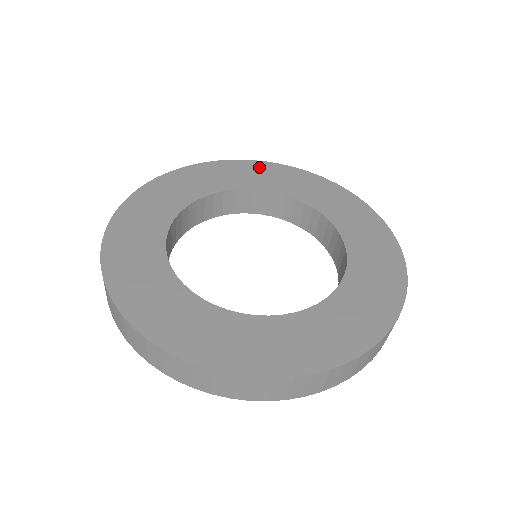
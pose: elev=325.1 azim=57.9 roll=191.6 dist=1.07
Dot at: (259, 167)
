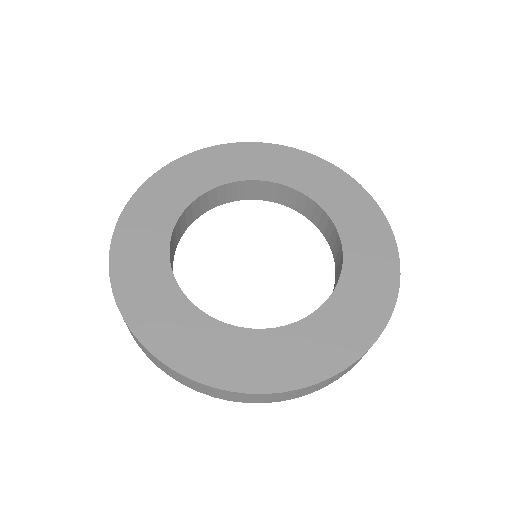
Dot at: (205, 158)
